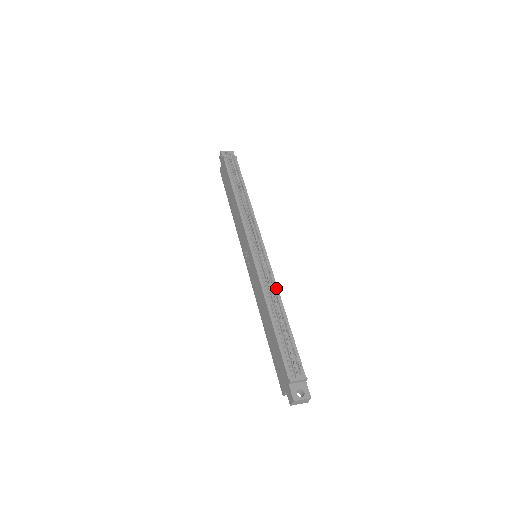
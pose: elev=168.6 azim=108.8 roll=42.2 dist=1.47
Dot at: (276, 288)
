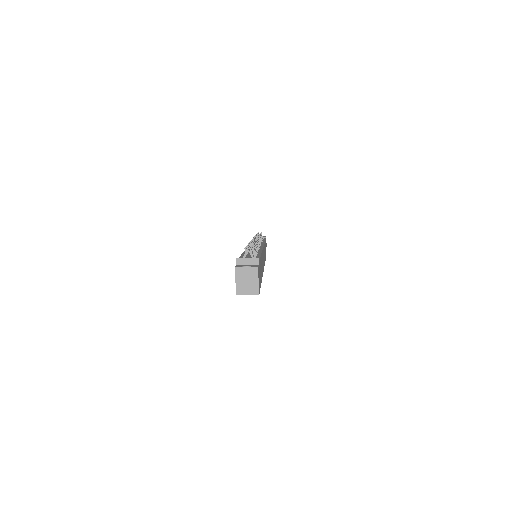
Dot at: occluded
